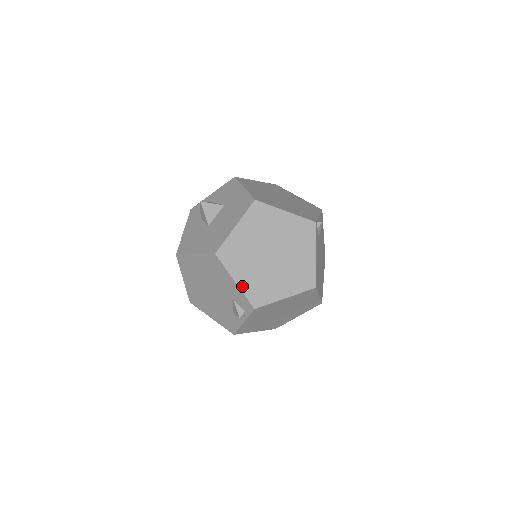
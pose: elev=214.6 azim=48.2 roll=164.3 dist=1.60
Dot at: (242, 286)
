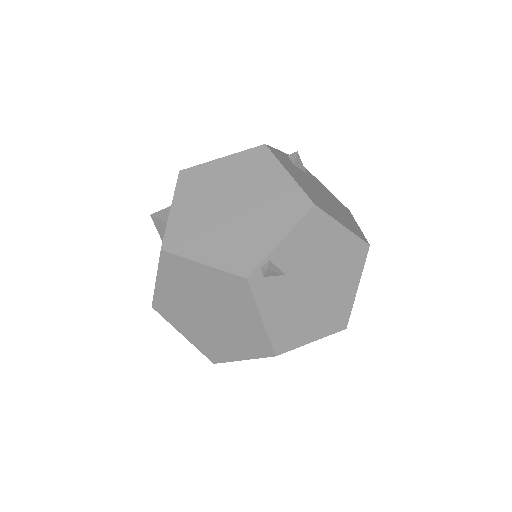
Dot at: (192, 341)
